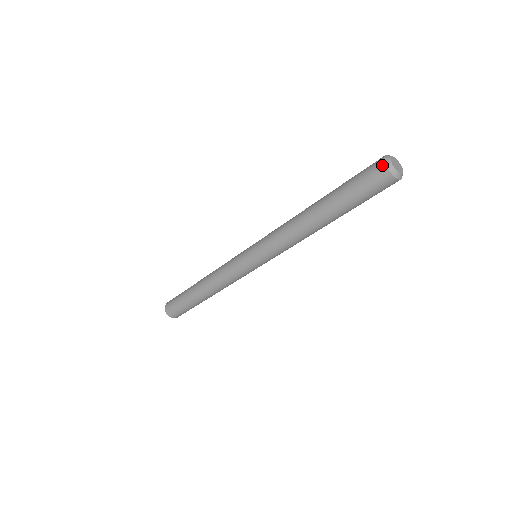
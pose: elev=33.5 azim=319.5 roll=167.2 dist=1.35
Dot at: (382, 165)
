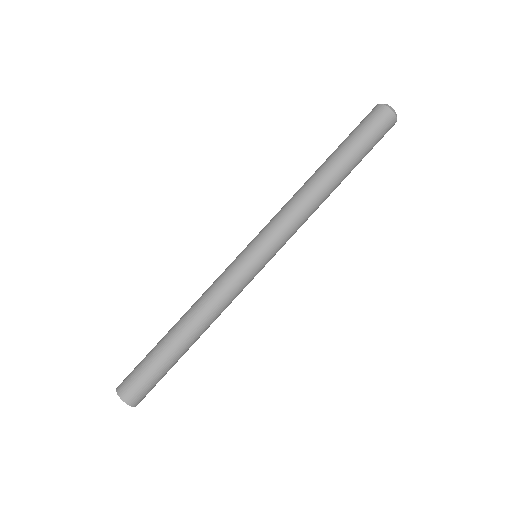
Dot at: (383, 108)
